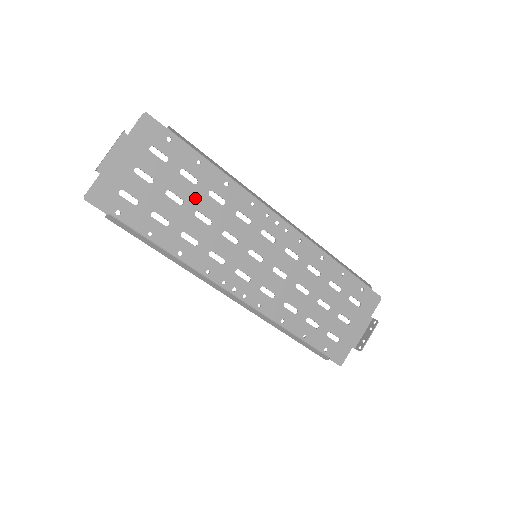
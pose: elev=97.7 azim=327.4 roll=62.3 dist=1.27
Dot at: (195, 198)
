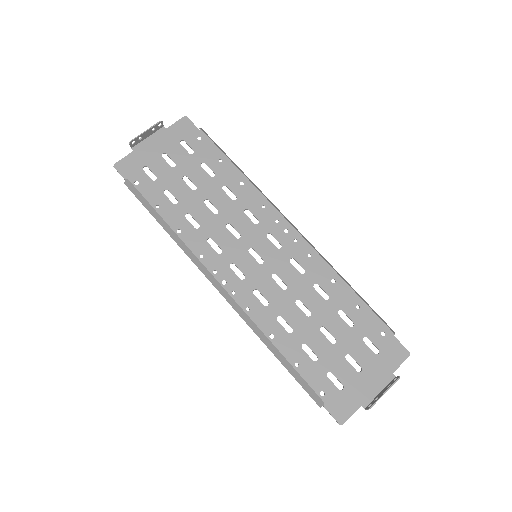
Dot at: (208, 188)
